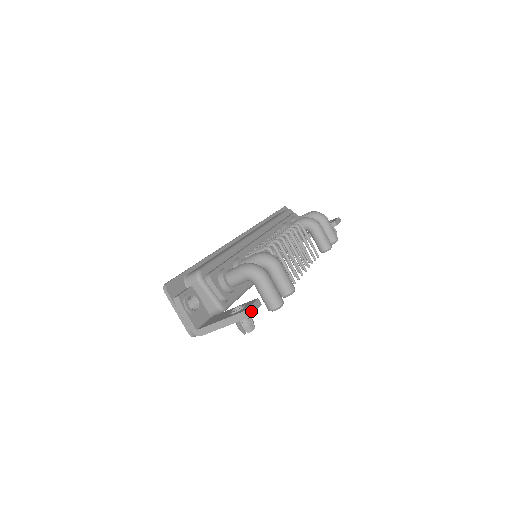
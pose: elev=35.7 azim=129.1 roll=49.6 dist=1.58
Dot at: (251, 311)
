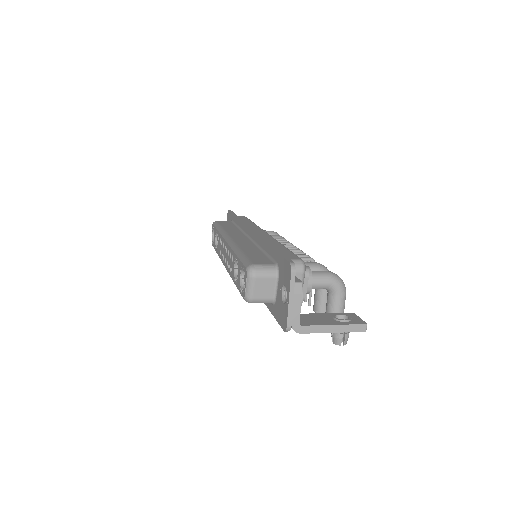
Dot at: occluded
